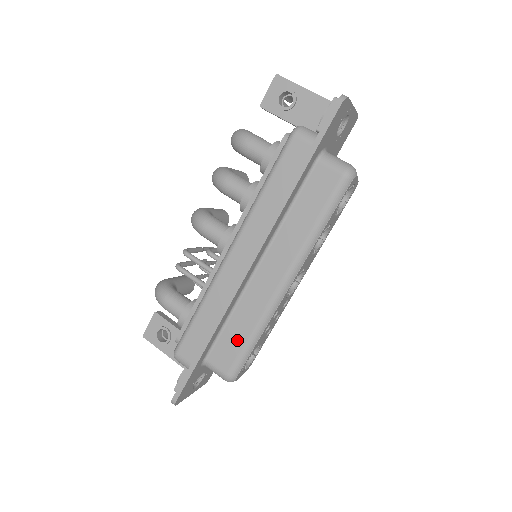
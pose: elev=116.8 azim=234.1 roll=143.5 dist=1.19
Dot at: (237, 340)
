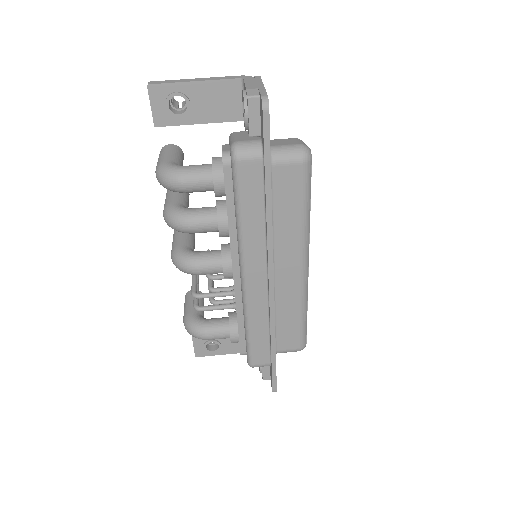
Dot at: (292, 326)
